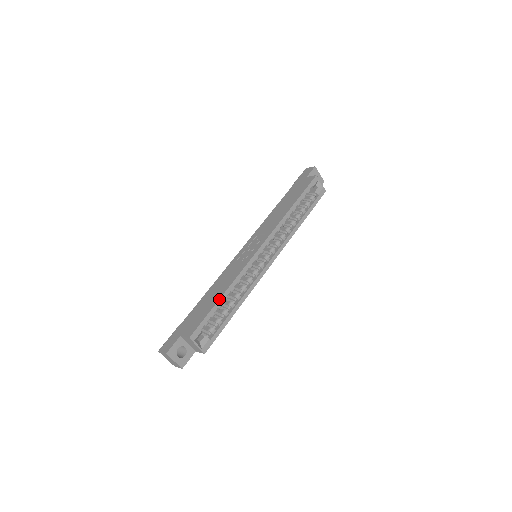
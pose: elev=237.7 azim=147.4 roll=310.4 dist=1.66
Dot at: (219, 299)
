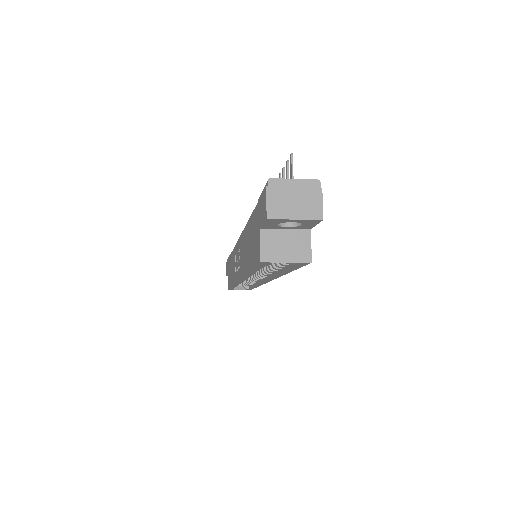
Dot at: occluded
